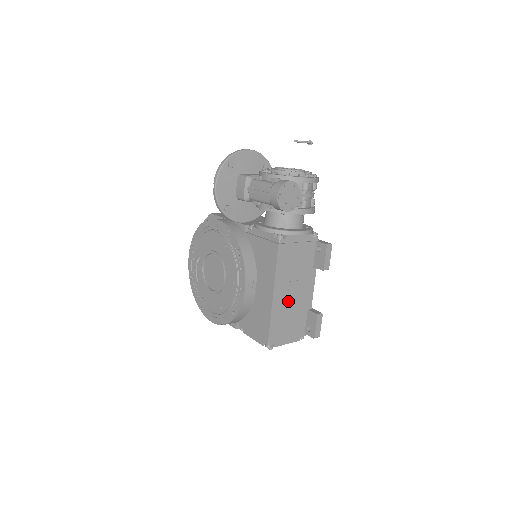
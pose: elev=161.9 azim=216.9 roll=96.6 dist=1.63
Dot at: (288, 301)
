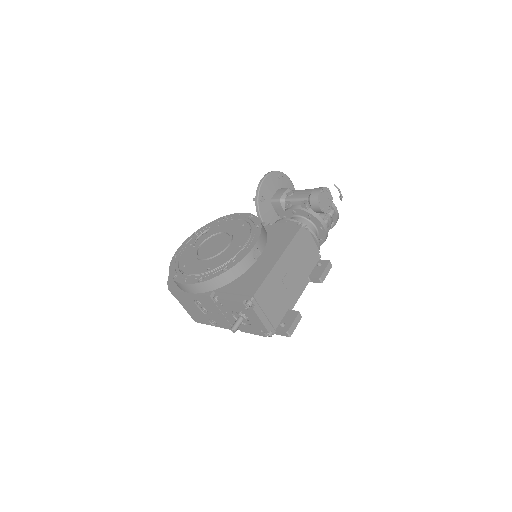
Dot at: (283, 280)
